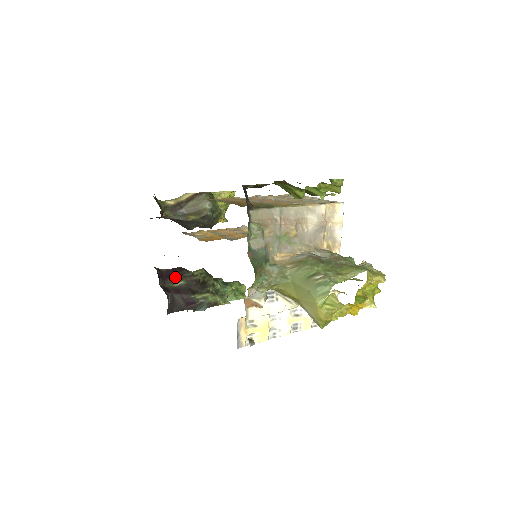
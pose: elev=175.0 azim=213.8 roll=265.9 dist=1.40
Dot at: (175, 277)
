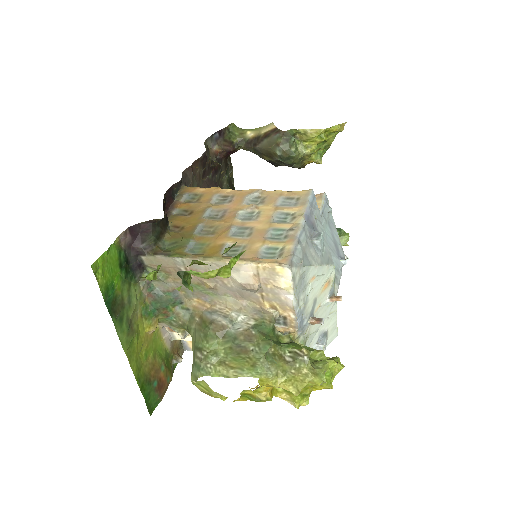
Dot at: occluded
